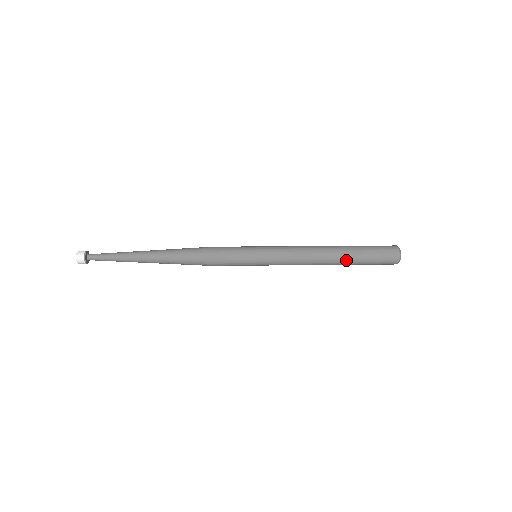
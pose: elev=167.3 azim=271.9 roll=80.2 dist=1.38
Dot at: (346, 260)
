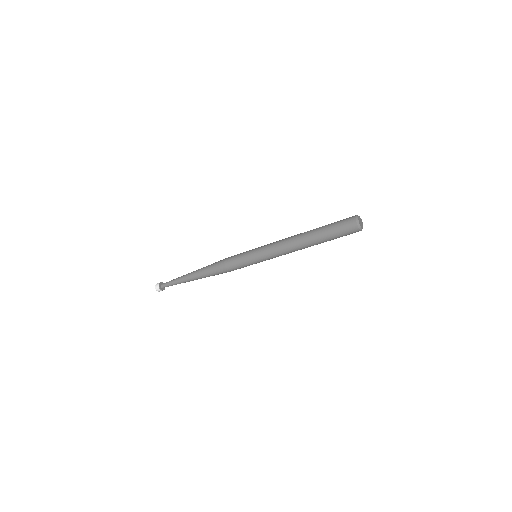
Dot at: (314, 232)
